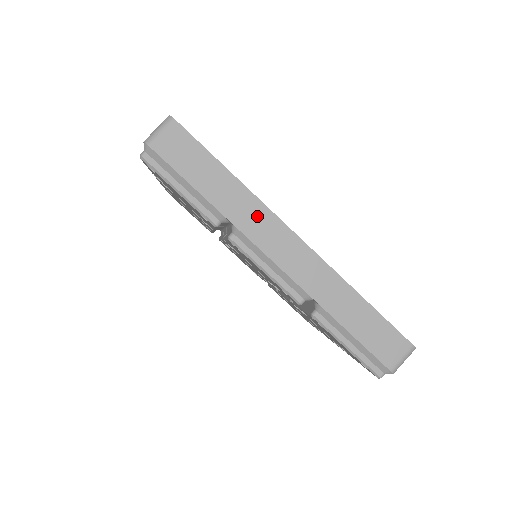
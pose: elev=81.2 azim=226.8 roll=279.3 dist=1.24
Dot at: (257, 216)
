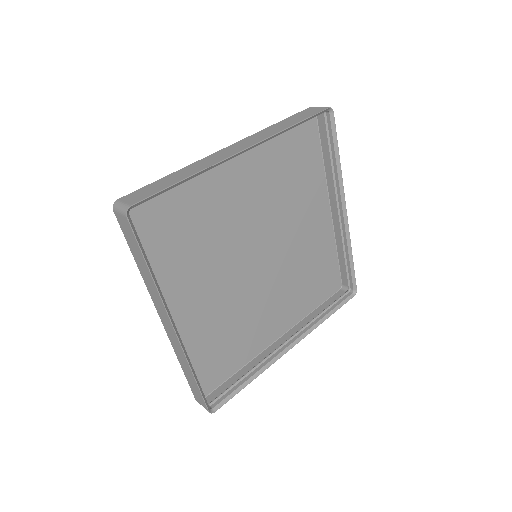
Dot at: (157, 298)
